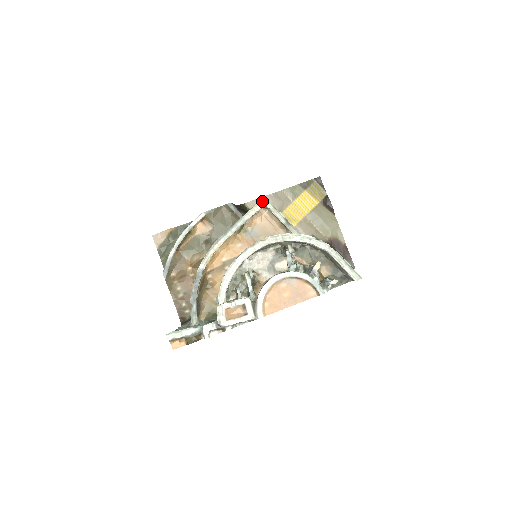
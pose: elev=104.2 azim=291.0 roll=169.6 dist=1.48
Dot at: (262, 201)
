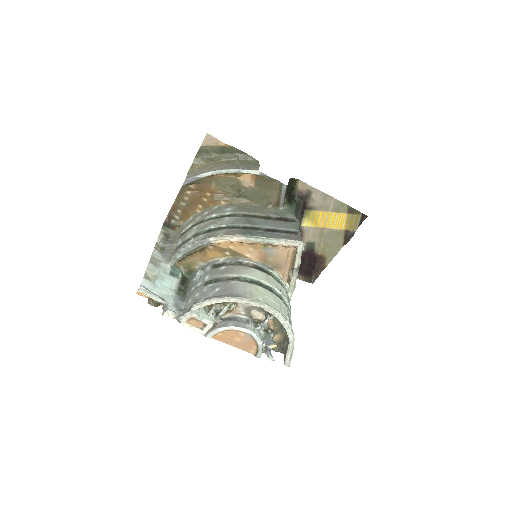
Dot at: (299, 243)
